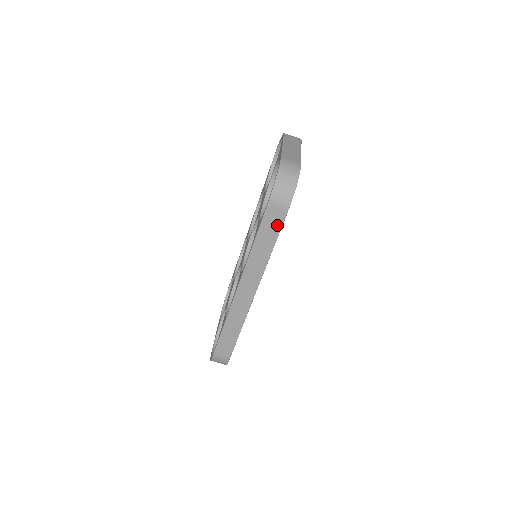
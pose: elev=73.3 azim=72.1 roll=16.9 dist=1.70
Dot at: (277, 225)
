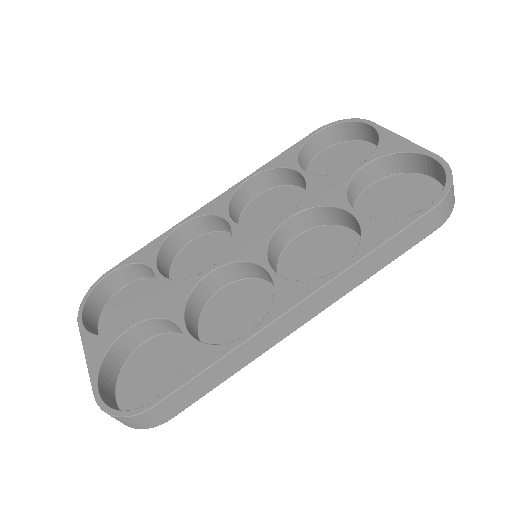
Dot at: (415, 240)
